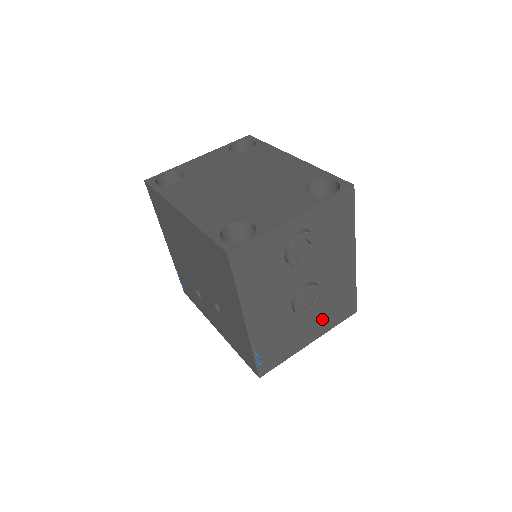
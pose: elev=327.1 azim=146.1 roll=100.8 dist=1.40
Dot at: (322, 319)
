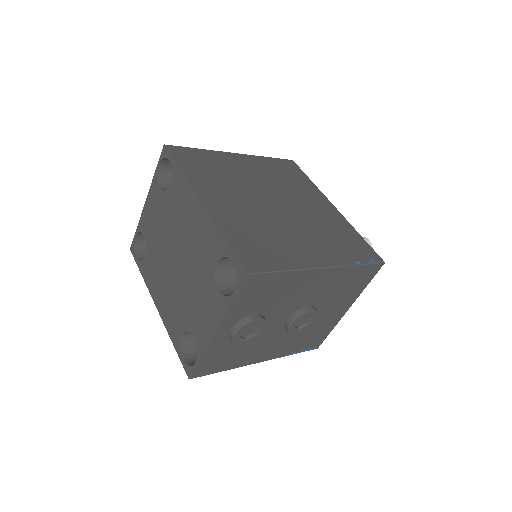
Dot at: (342, 300)
